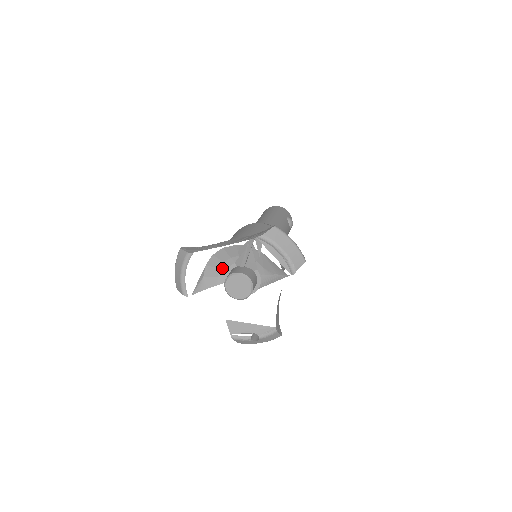
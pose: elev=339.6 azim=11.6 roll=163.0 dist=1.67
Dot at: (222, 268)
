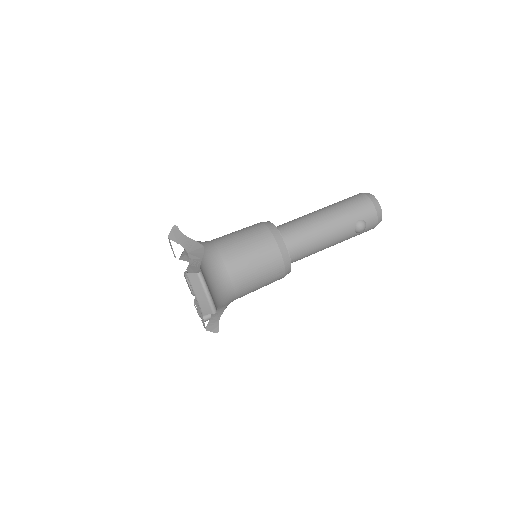
Dot at: occluded
